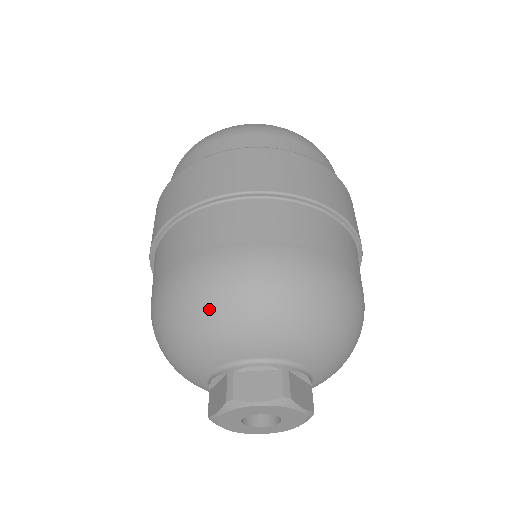
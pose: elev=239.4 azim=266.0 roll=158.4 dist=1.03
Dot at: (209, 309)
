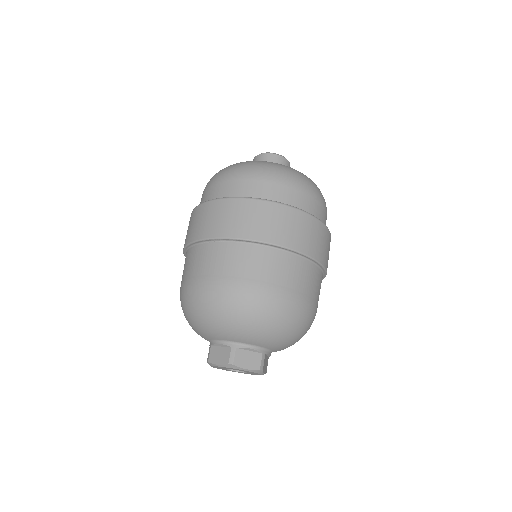
Dot at: (240, 316)
